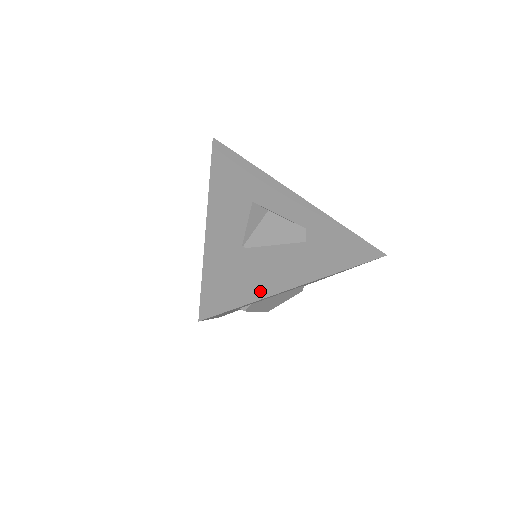
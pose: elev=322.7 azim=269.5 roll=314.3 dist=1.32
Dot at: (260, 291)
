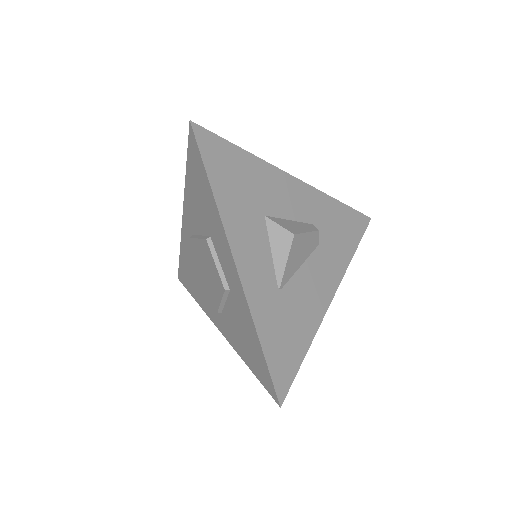
Dot at: (308, 335)
